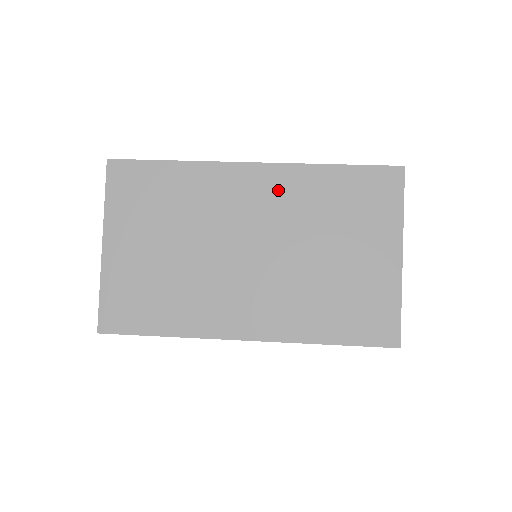
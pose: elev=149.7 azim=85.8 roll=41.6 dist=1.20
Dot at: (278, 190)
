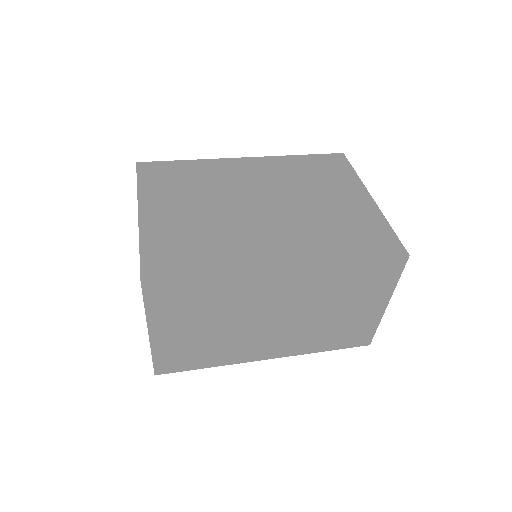
Dot at: (303, 283)
